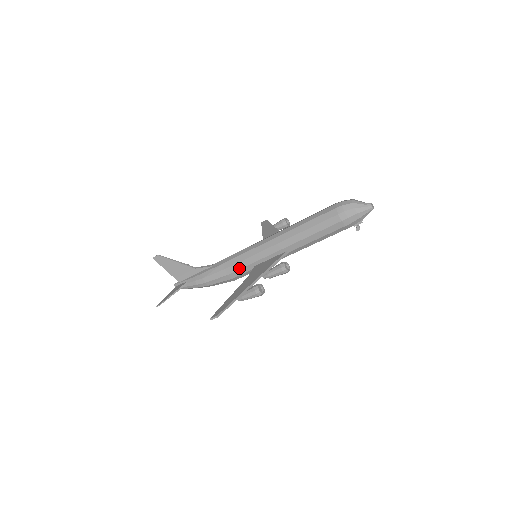
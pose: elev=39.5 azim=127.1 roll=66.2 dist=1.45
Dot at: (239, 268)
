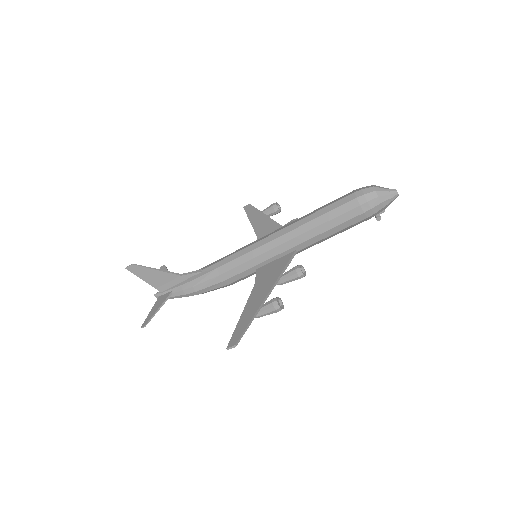
Dot at: (238, 272)
